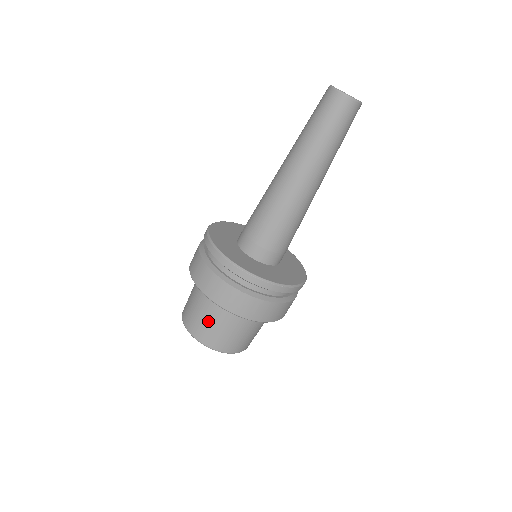
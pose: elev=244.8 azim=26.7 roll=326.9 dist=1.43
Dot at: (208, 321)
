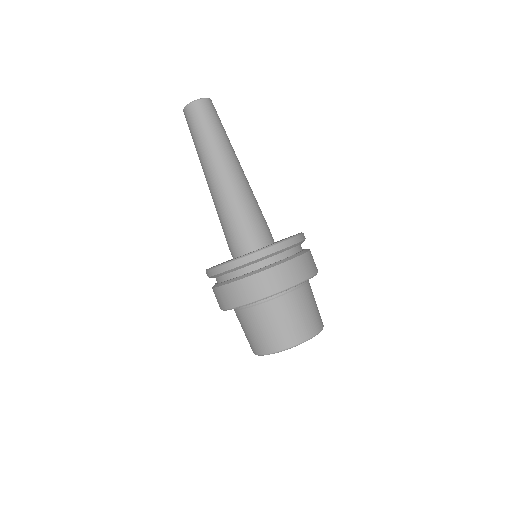
Dot at: (279, 323)
